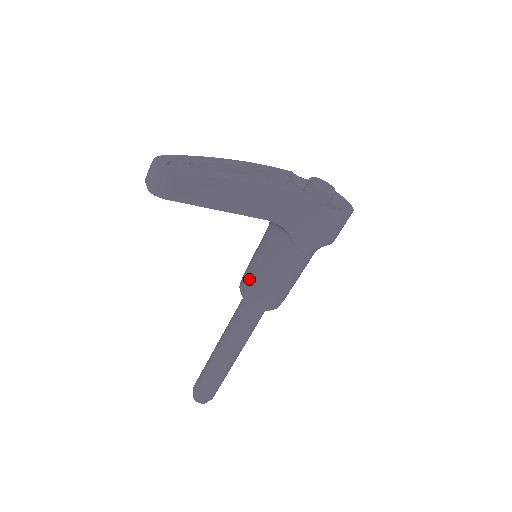
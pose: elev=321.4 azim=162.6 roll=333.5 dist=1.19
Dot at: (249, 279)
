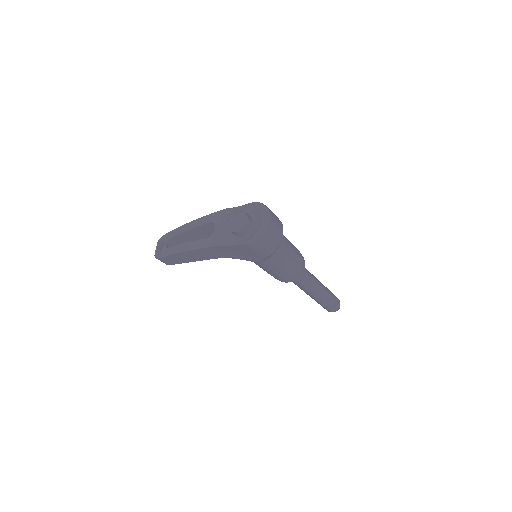
Dot at: occluded
